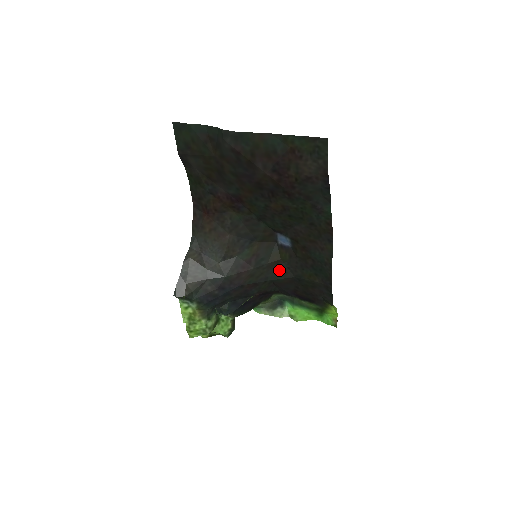
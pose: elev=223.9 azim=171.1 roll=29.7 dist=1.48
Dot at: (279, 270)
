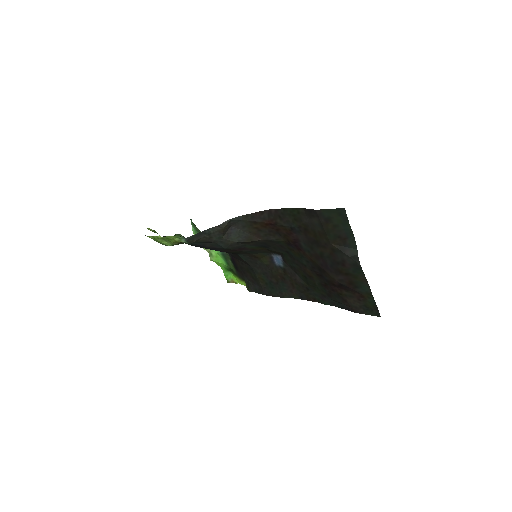
Dot at: (250, 258)
